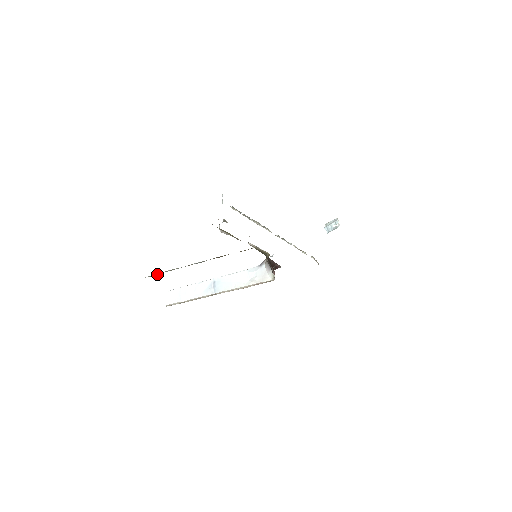
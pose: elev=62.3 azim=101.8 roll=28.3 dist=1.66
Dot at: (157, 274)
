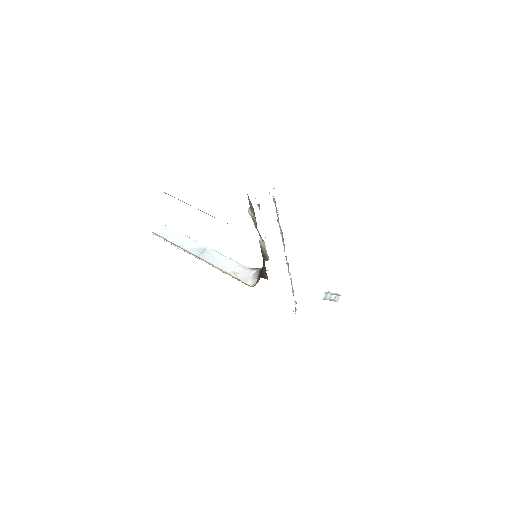
Dot at: occluded
